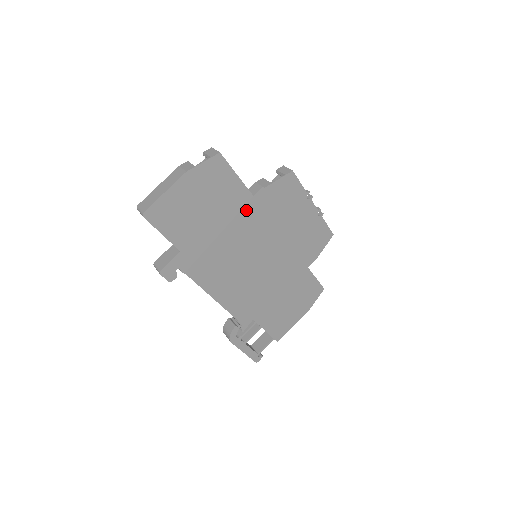
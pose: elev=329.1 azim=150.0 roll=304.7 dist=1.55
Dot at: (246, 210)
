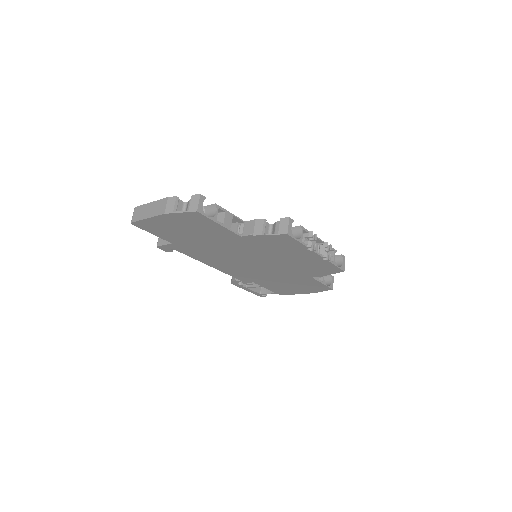
Dot at: (234, 241)
